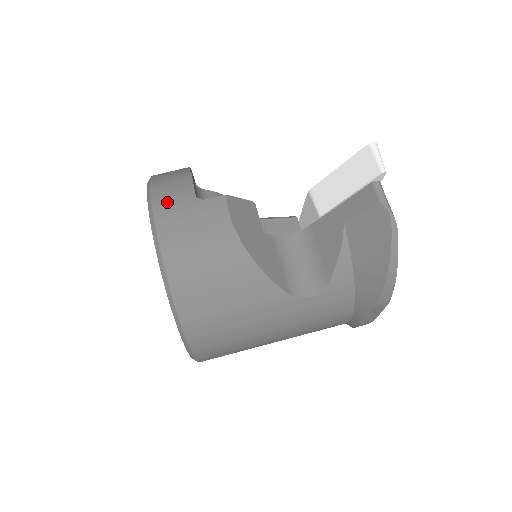
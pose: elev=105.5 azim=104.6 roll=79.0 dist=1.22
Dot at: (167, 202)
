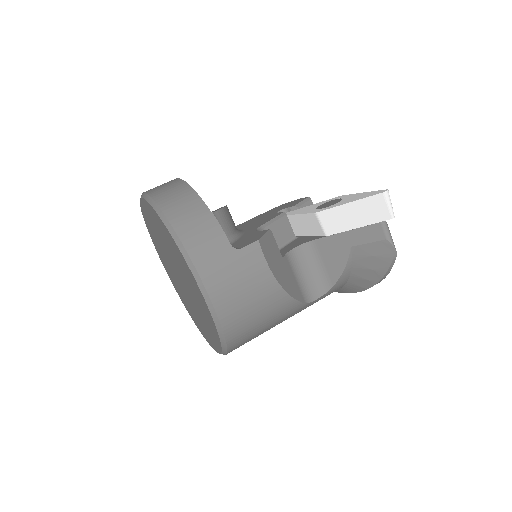
Dot at: (207, 257)
